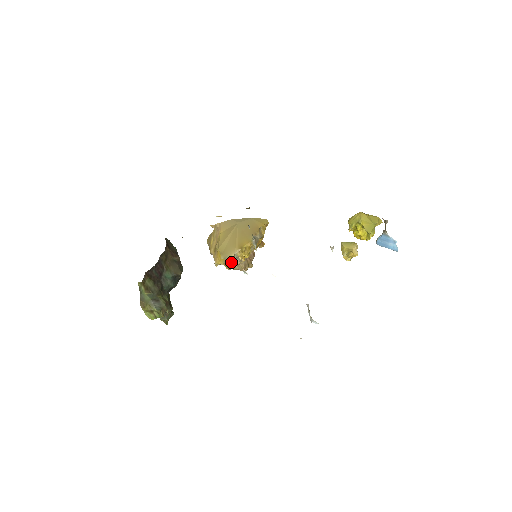
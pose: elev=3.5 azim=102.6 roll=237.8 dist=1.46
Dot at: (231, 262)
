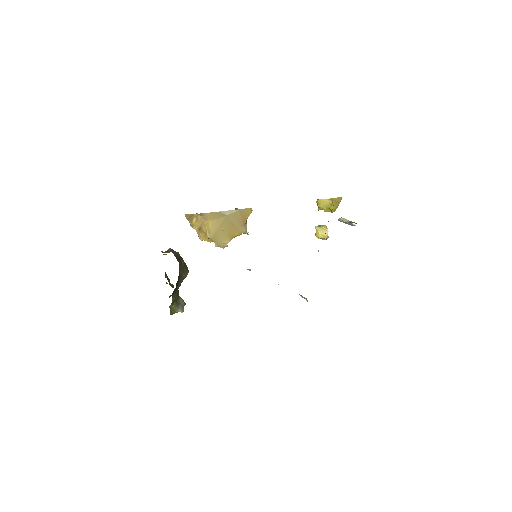
Dot at: occluded
